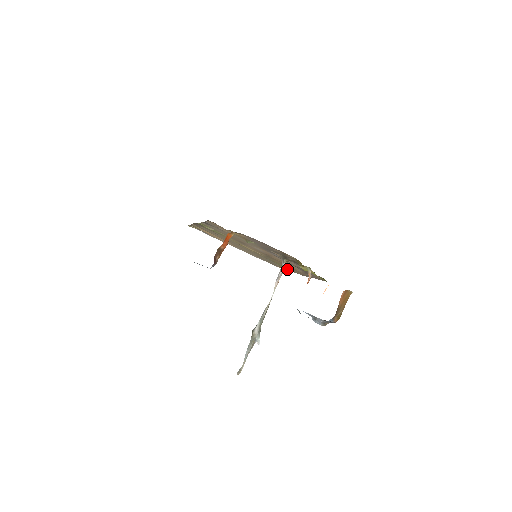
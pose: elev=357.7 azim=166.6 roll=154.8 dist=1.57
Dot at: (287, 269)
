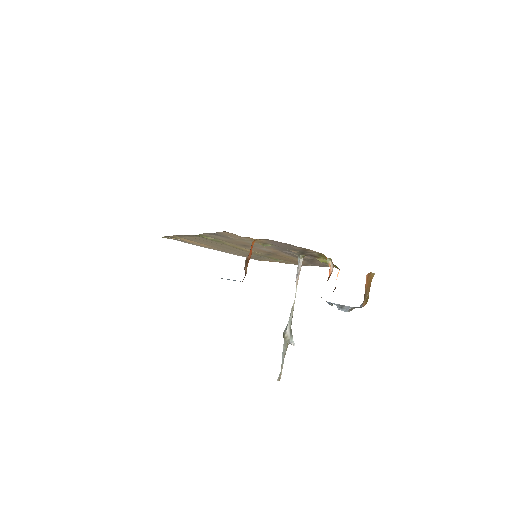
Dot at: (276, 261)
